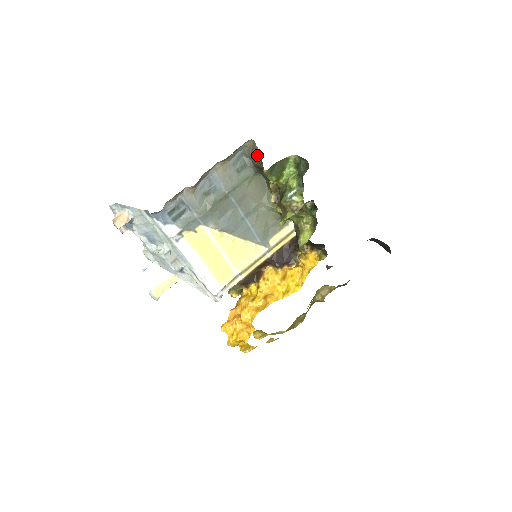
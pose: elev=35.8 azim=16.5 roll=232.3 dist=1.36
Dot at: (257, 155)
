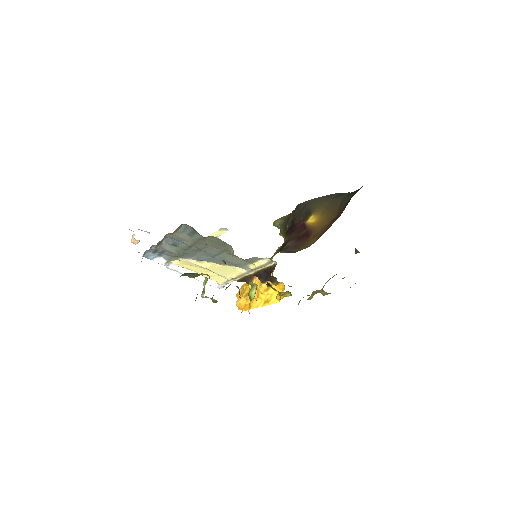
Dot at: occluded
